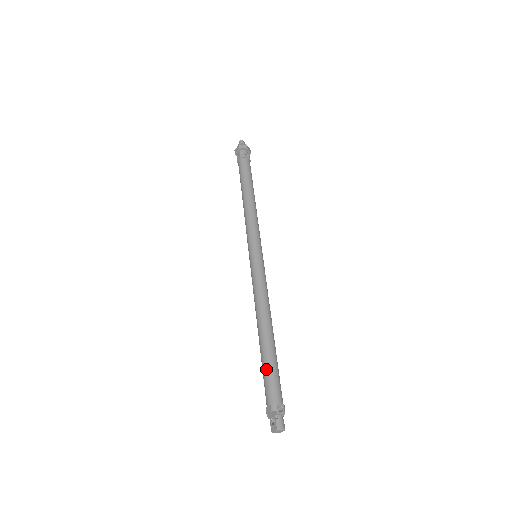
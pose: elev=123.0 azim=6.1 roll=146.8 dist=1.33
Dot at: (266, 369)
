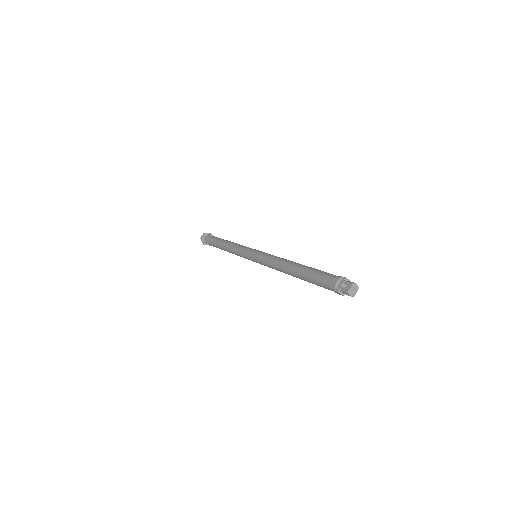
Dot at: (314, 271)
